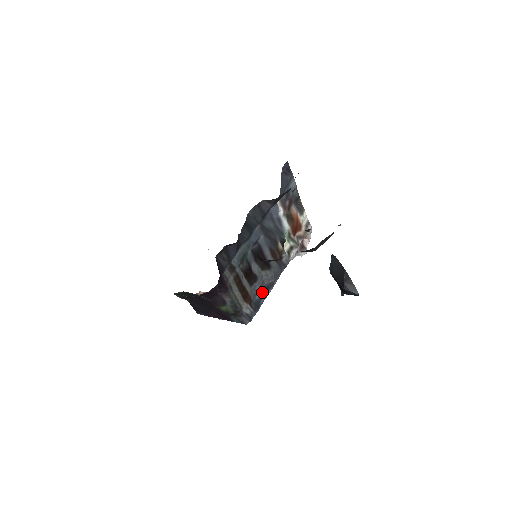
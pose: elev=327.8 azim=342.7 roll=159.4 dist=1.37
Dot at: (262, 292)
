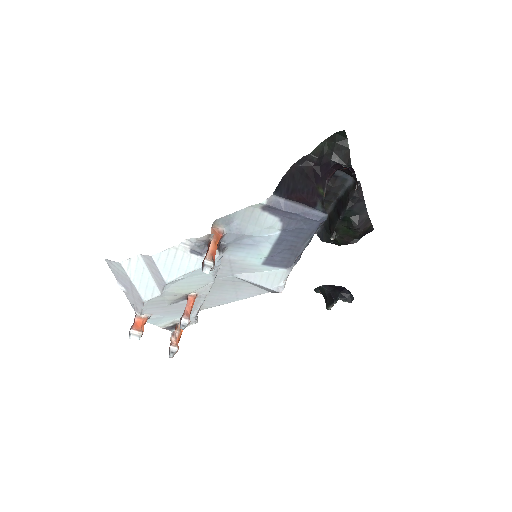
Dot at: occluded
